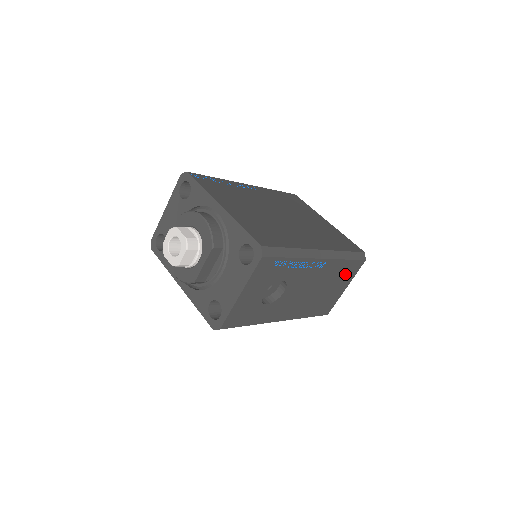
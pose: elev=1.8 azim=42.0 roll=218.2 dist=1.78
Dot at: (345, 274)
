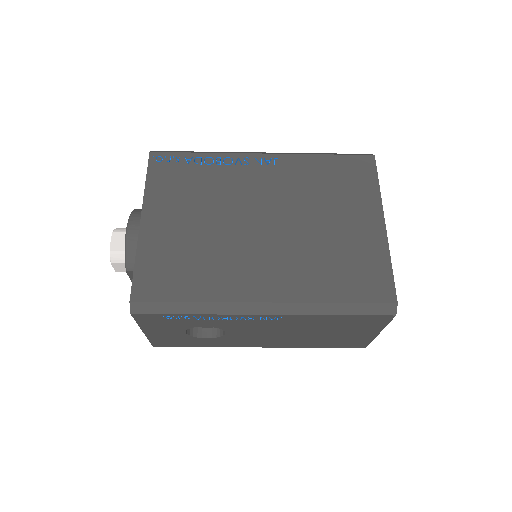
Dot at: (355, 324)
